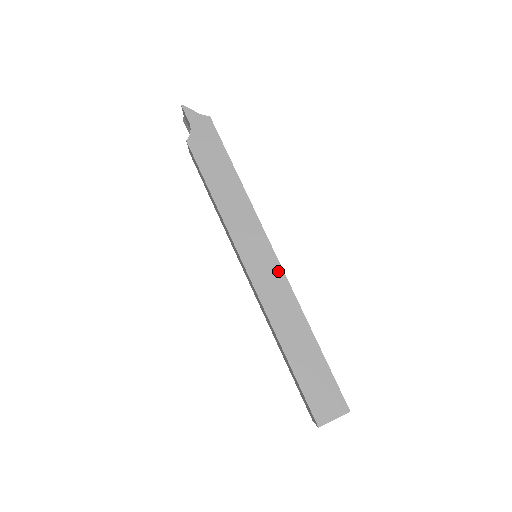
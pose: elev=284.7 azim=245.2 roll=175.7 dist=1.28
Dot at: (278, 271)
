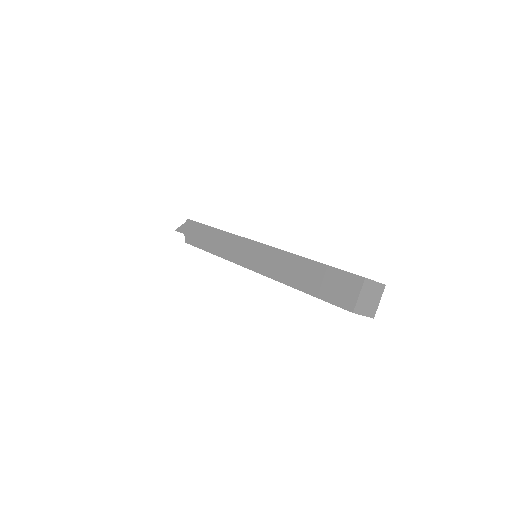
Dot at: (261, 248)
